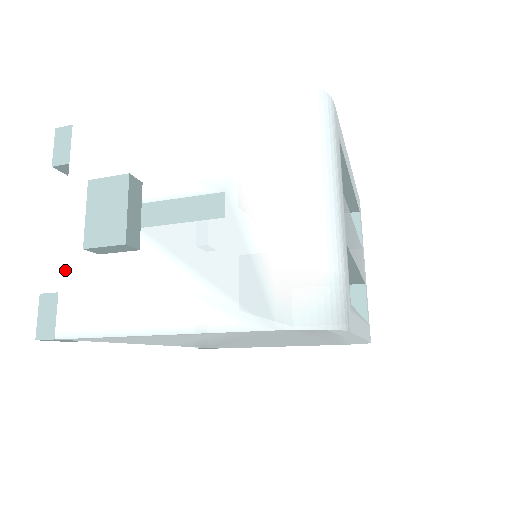
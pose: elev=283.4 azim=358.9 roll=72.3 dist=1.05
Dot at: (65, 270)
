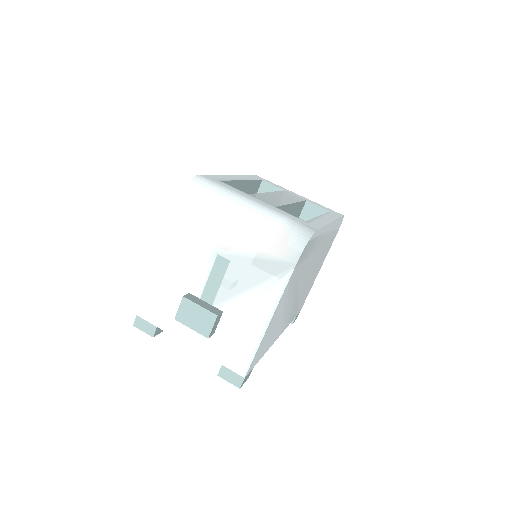
Dot at: (212, 356)
